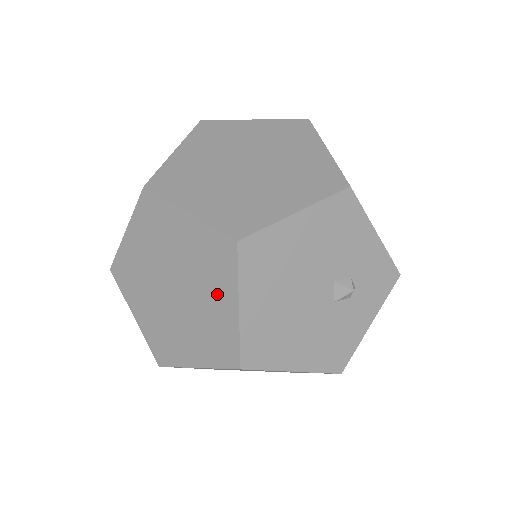
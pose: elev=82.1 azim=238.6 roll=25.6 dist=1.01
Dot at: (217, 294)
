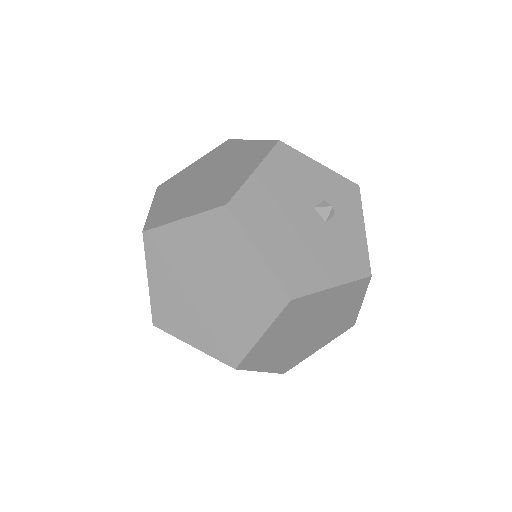
Dot at: (238, 258)
